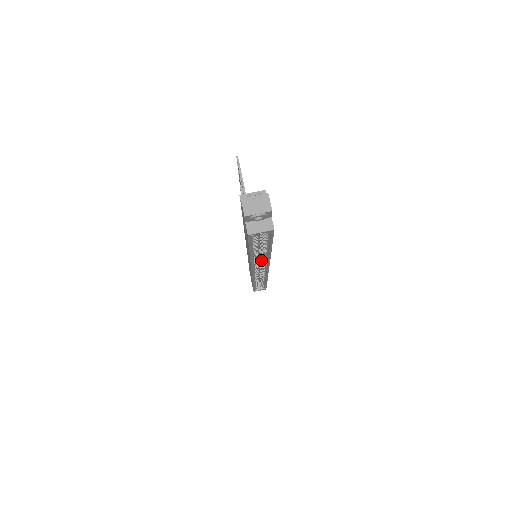
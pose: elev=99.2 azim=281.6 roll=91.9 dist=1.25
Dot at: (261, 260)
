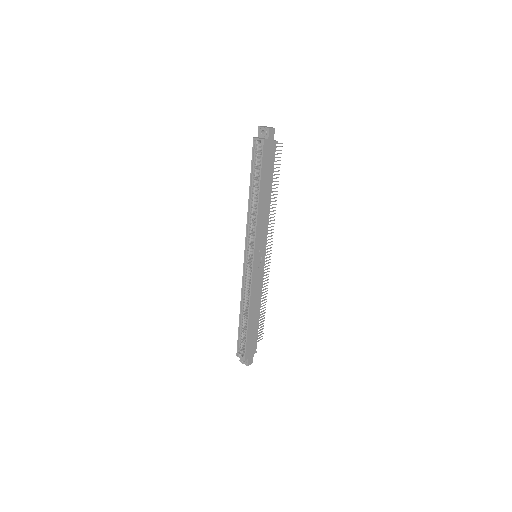
Dot at: (254, 232)
